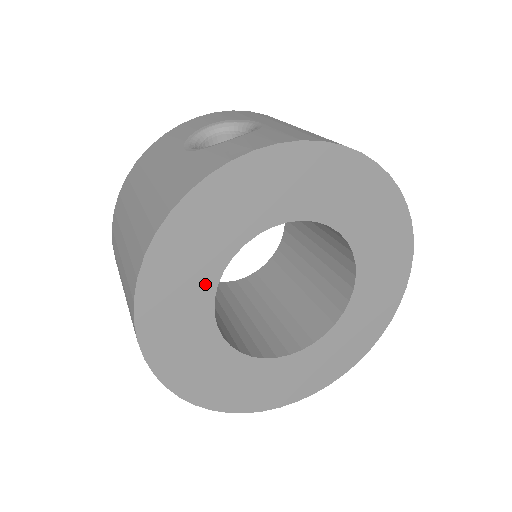
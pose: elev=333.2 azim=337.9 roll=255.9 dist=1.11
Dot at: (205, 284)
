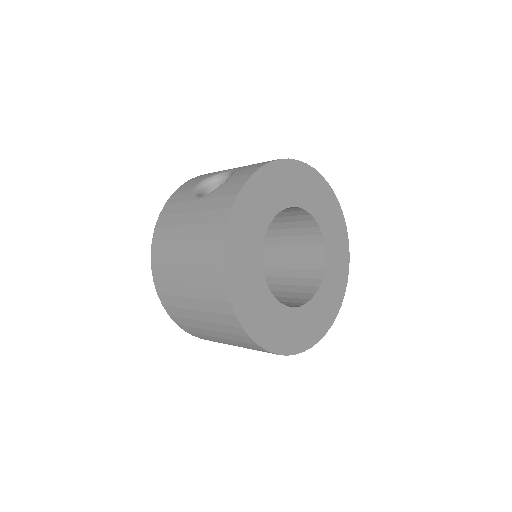
Dot at: (256, 264)
